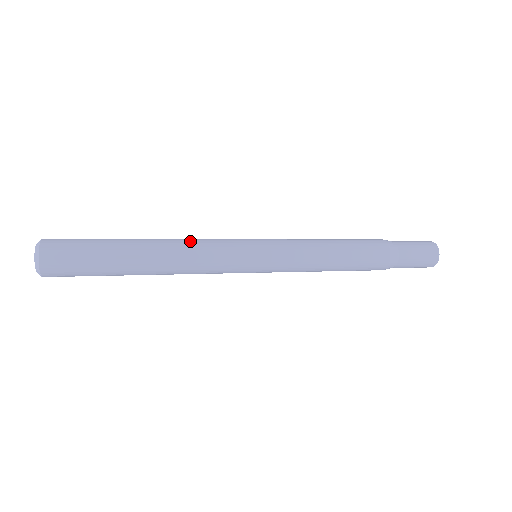
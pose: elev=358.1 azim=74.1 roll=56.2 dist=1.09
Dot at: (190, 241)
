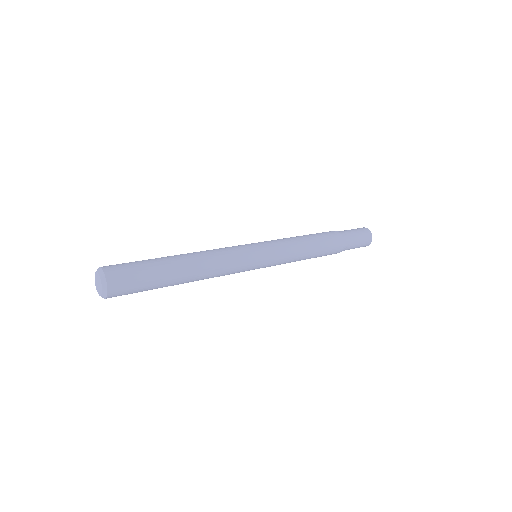
Dot at: (210, 250)
